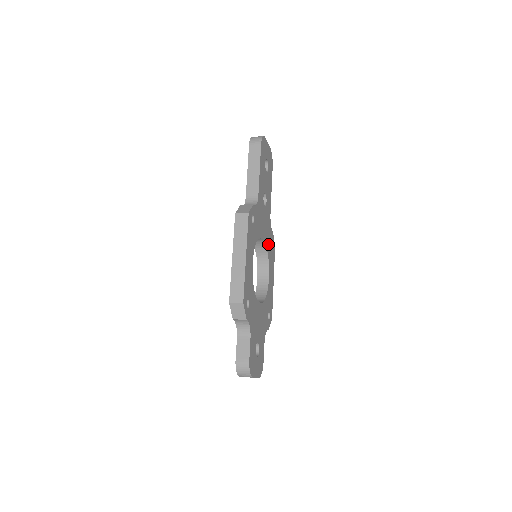
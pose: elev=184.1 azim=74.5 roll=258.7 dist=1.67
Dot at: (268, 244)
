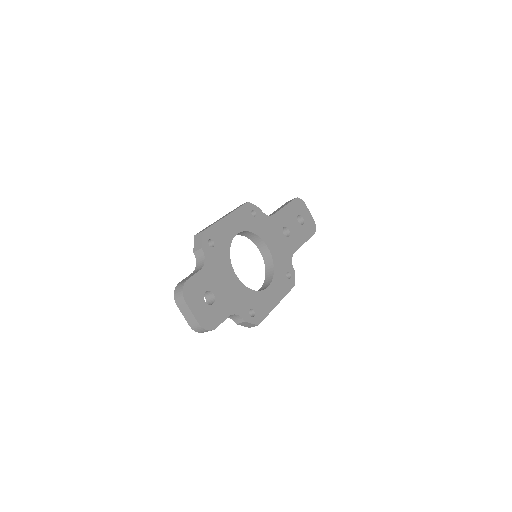
Dot at: (279, 265)
